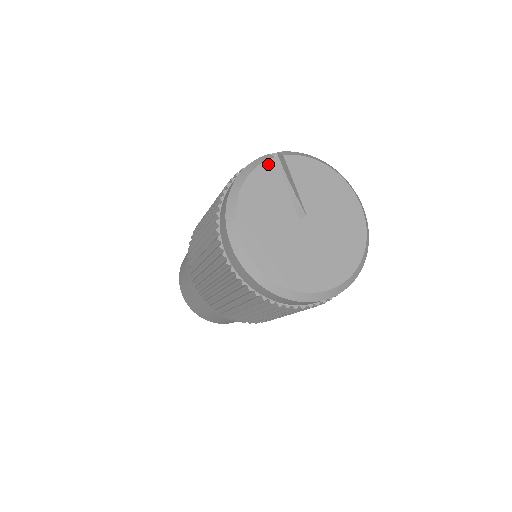
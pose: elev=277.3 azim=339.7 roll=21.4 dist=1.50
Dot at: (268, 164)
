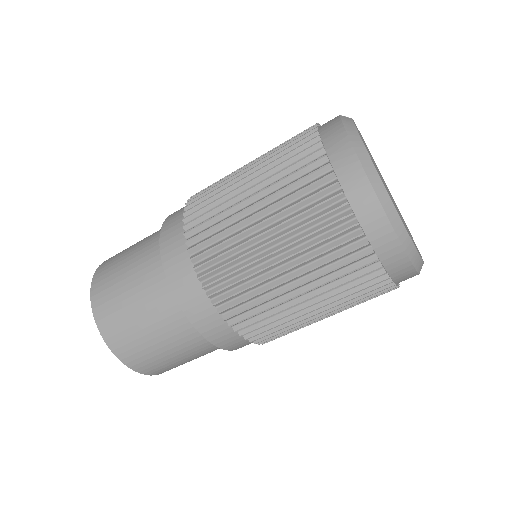
Dot at: (355, 125)
